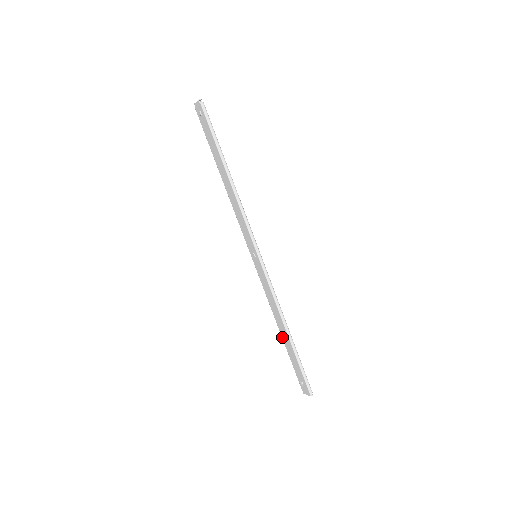
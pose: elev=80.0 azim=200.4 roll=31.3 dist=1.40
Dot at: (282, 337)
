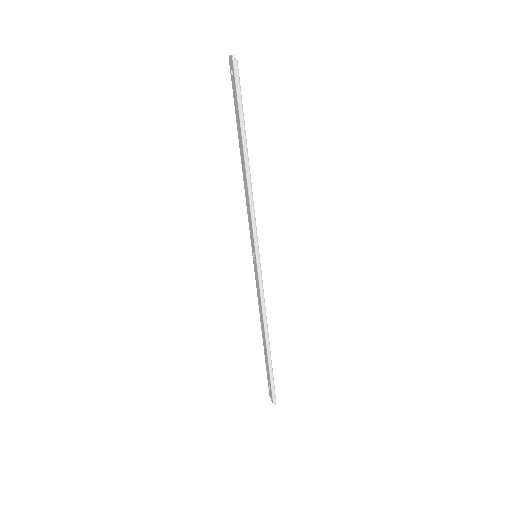
Dot at: (263, 340)
